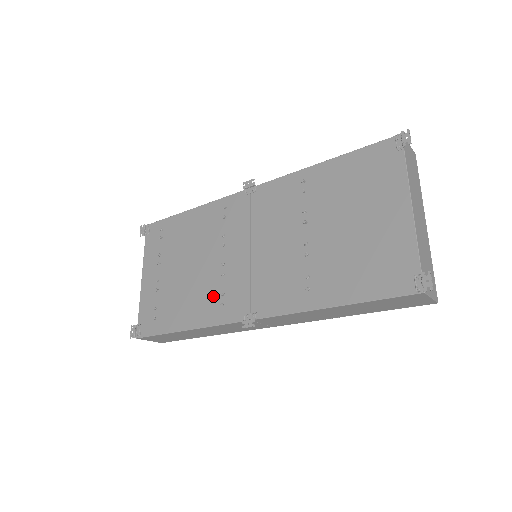
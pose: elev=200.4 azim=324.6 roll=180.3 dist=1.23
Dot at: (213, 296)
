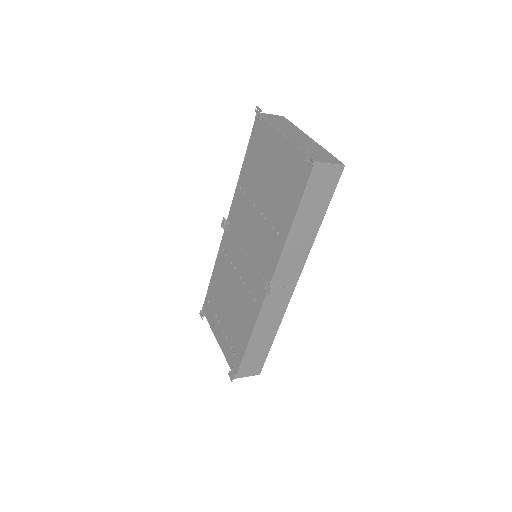
Dot at: (248, 301)
